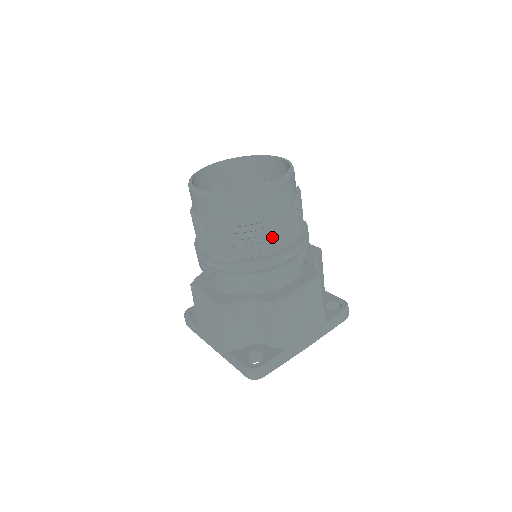
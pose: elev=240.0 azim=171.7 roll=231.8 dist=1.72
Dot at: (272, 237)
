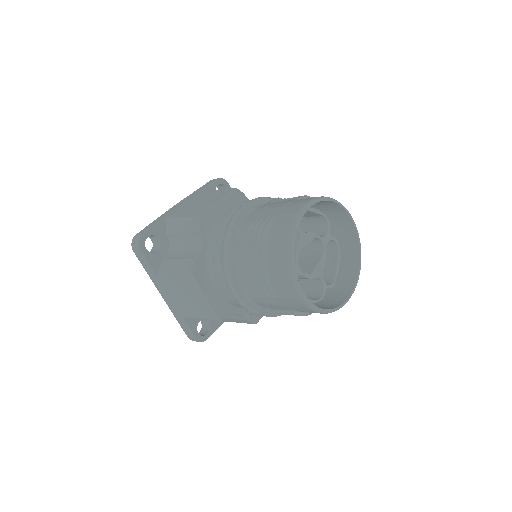
Dot at: occluded
